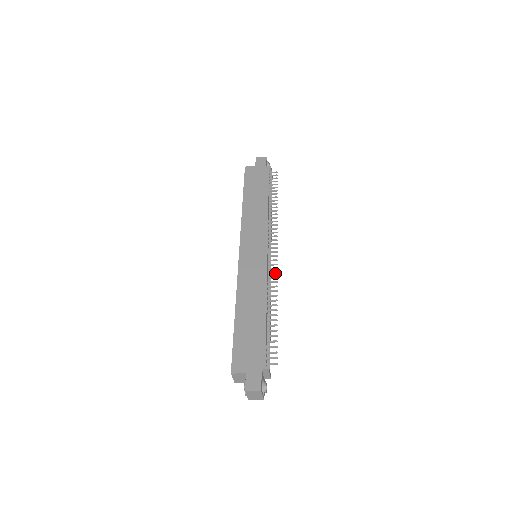
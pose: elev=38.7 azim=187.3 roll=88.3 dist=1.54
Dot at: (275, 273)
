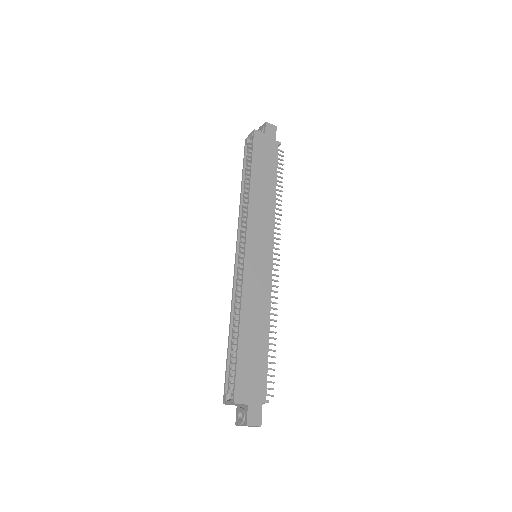
Dot at: (276, 287)
